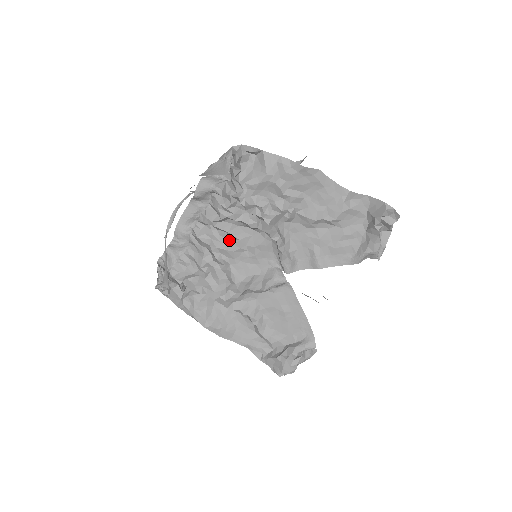
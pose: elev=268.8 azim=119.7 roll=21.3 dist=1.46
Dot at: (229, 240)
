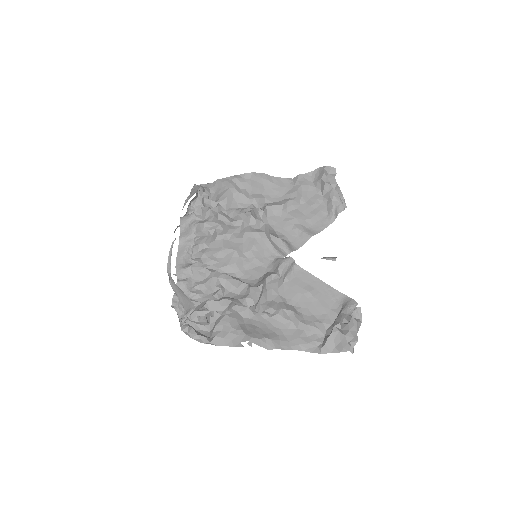
Dot at: (227, 257)
